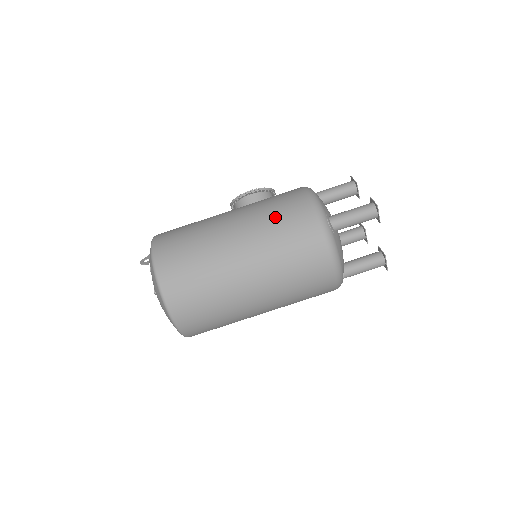
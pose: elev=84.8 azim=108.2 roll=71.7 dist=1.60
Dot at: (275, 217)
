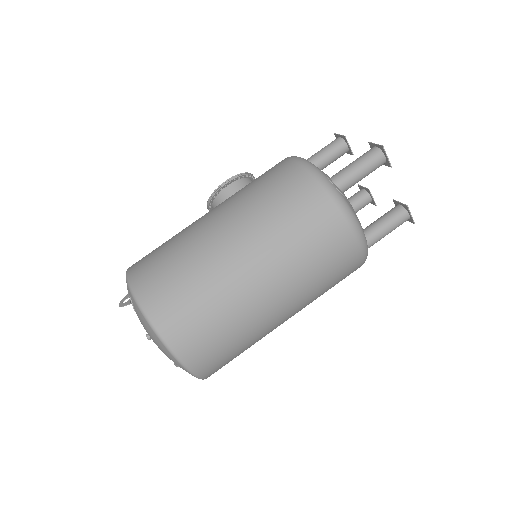
Dot at: (267, 197)
